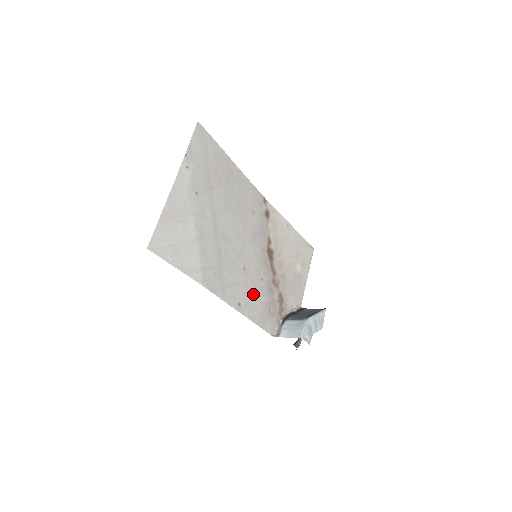
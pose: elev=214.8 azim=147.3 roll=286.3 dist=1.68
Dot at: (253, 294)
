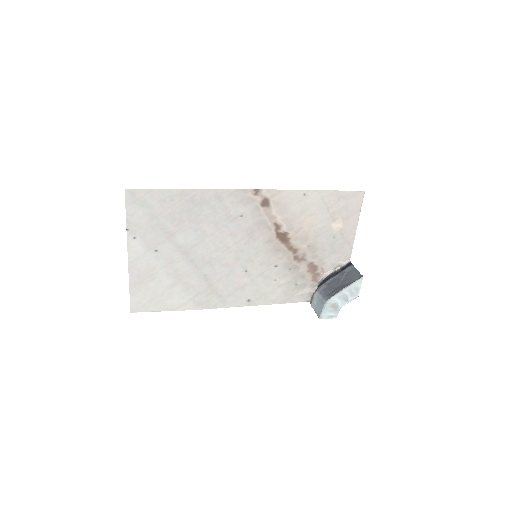
Dot at: (266, 284)
